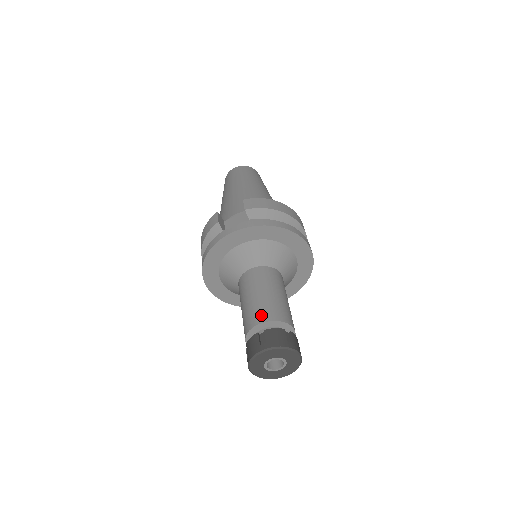
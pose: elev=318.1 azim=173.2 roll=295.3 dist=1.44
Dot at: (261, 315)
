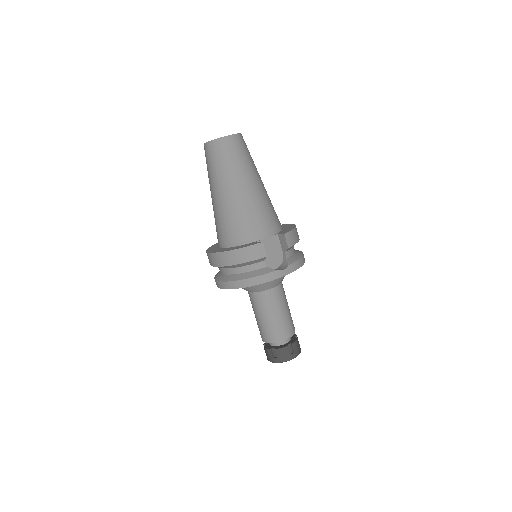
Dot at: (288, 332)
